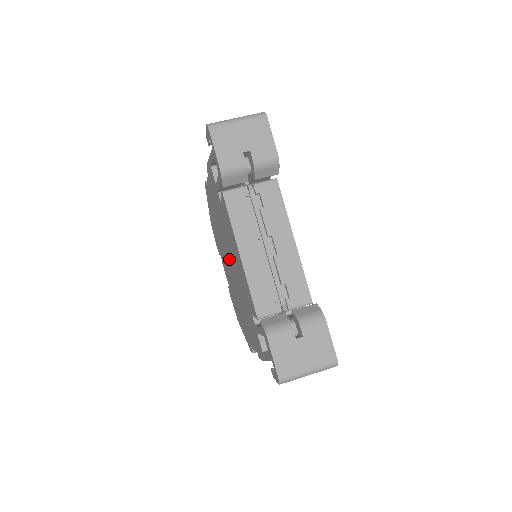
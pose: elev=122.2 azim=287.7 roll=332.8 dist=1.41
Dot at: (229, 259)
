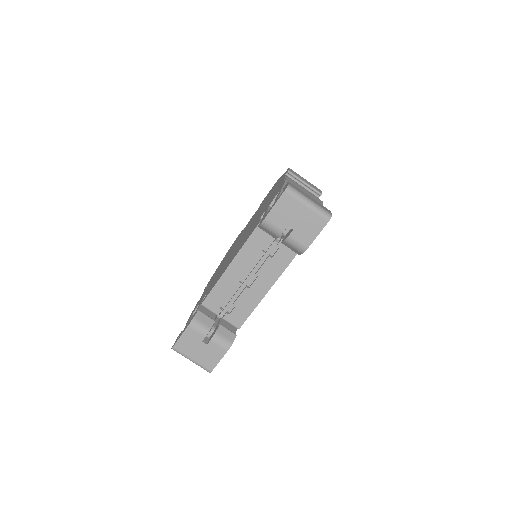
Dot at: occluded
